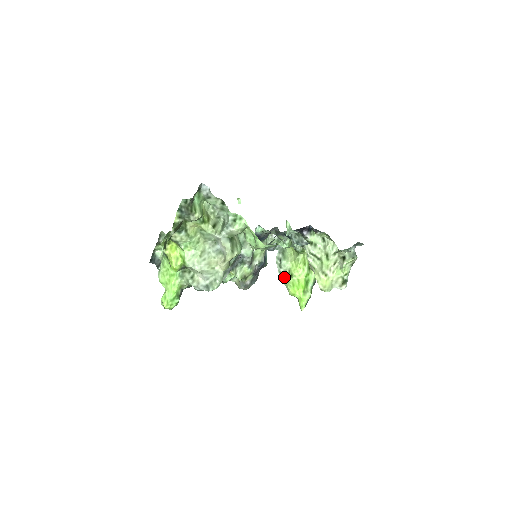
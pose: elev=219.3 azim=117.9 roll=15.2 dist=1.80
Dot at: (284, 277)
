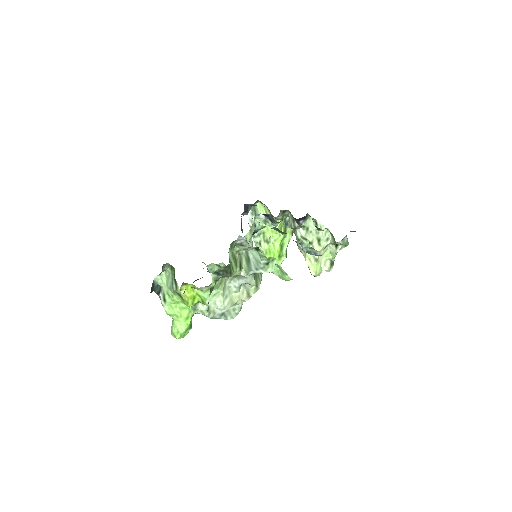
Dot at: (258, 242)
